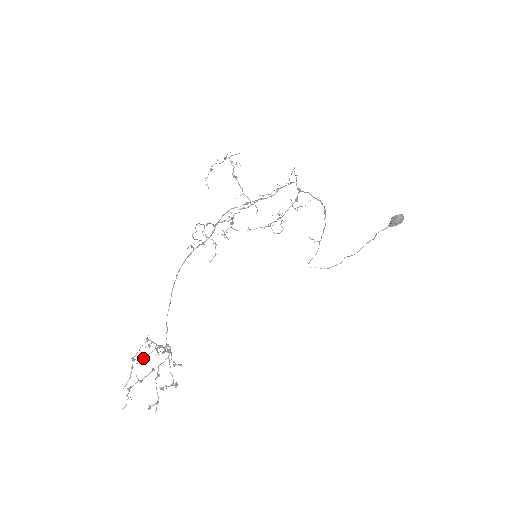
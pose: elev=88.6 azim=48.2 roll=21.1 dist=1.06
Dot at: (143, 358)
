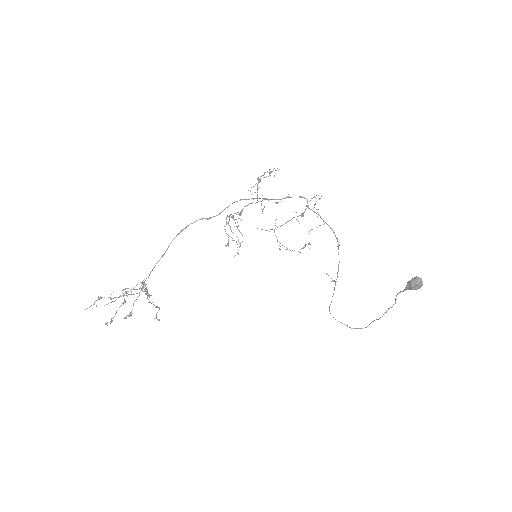
Dot at: (127, 288)
